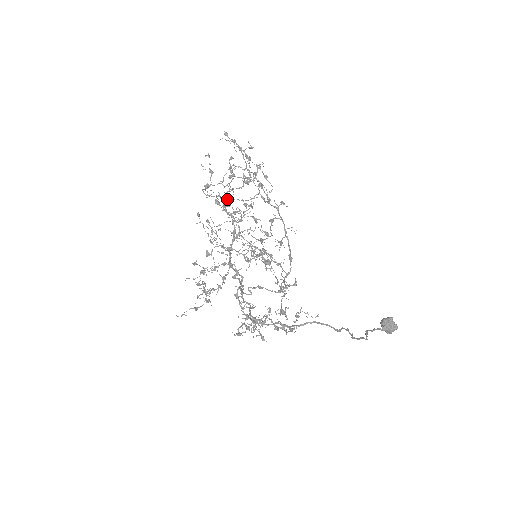
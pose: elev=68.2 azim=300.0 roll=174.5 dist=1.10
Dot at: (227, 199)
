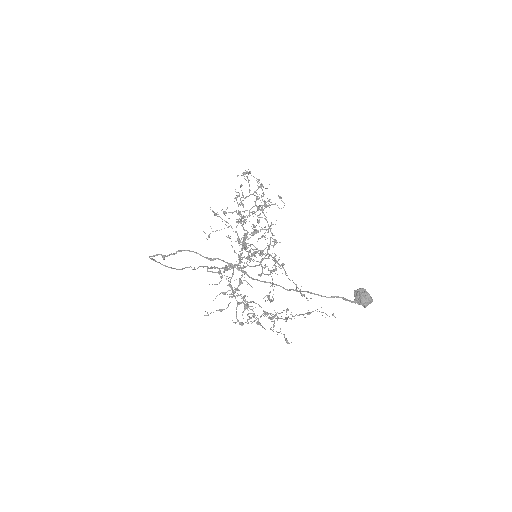
Dot at: (225, 212)
